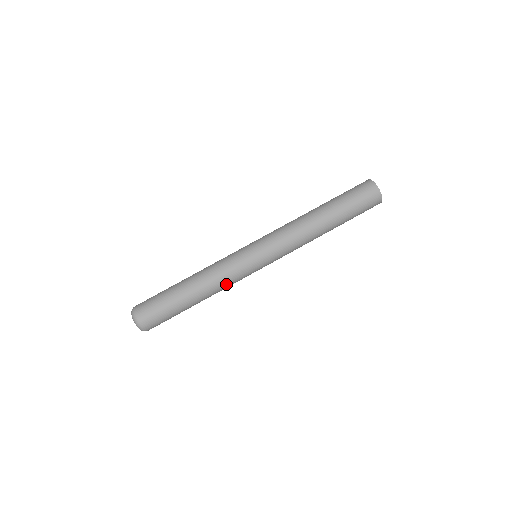
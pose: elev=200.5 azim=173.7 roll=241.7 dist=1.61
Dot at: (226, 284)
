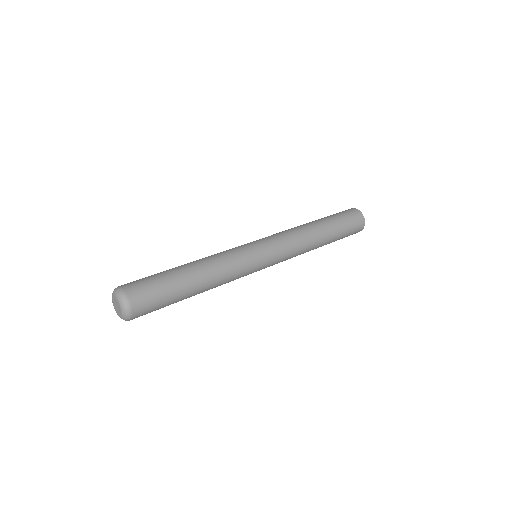
Dot at: (229, 277)
